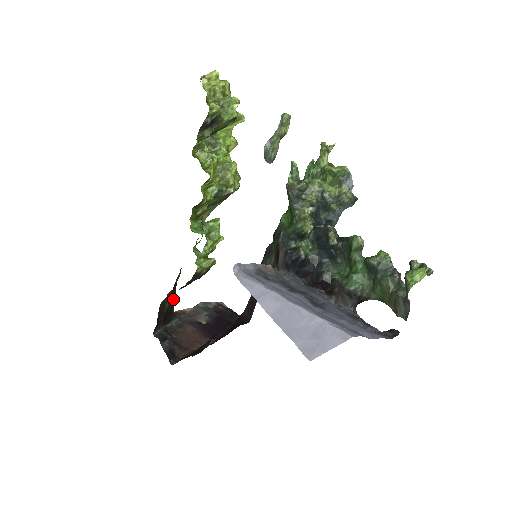
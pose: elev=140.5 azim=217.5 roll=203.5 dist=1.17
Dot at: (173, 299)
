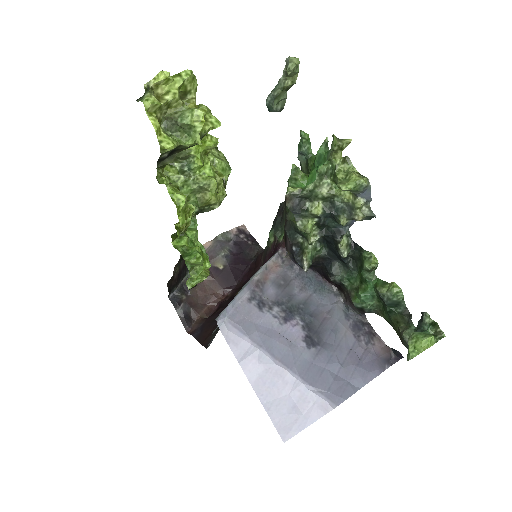
Dot at: occluded
